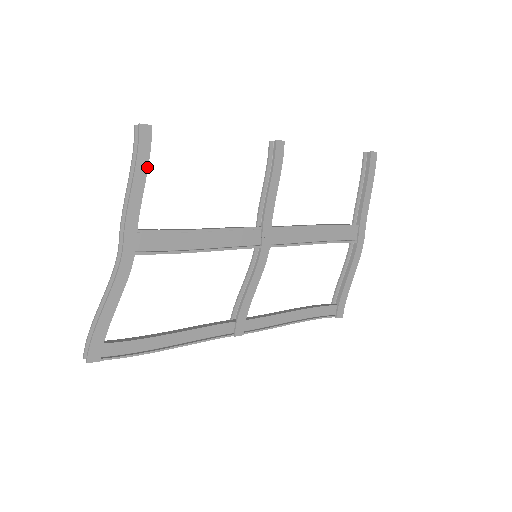
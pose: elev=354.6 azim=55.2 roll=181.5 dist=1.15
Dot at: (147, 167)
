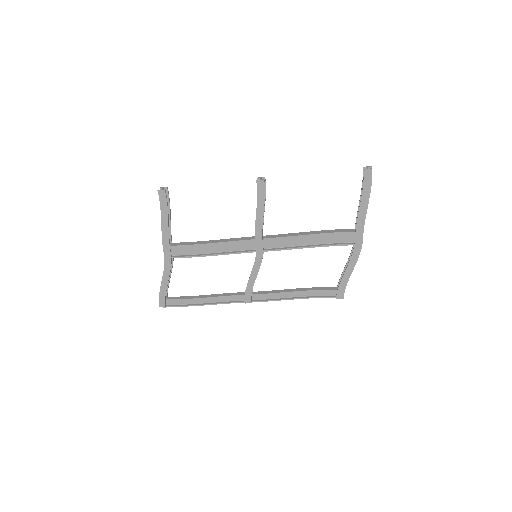
Dot at: (167, 213)
